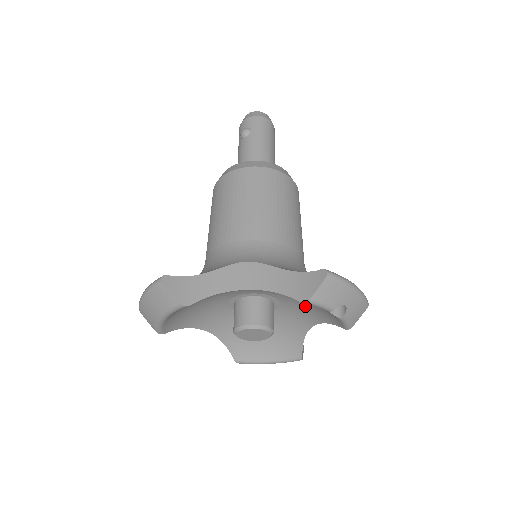
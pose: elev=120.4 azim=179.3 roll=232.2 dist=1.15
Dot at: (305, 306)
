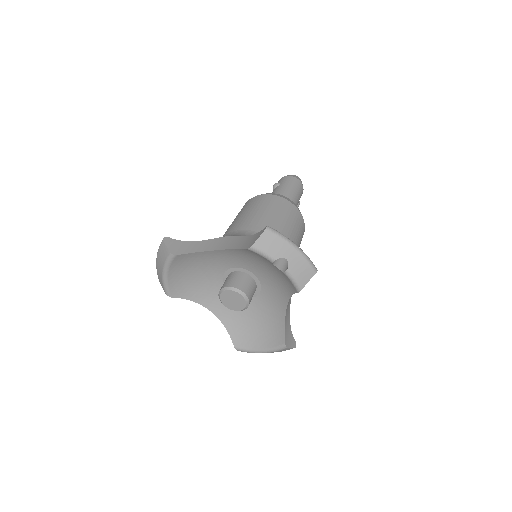
Dot at: (274, 279)
